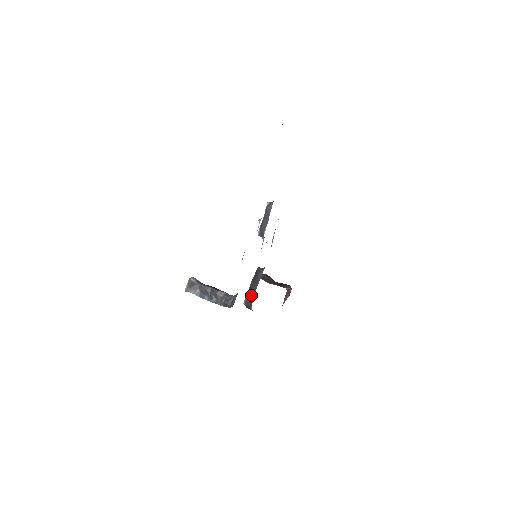
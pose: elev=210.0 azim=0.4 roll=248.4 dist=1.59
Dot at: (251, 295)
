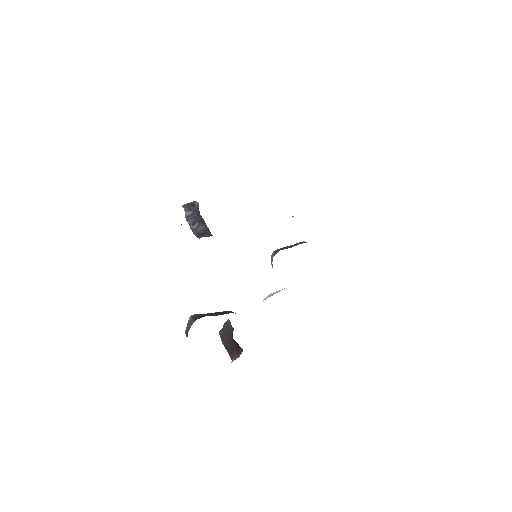
Dot at: (205, 315)
